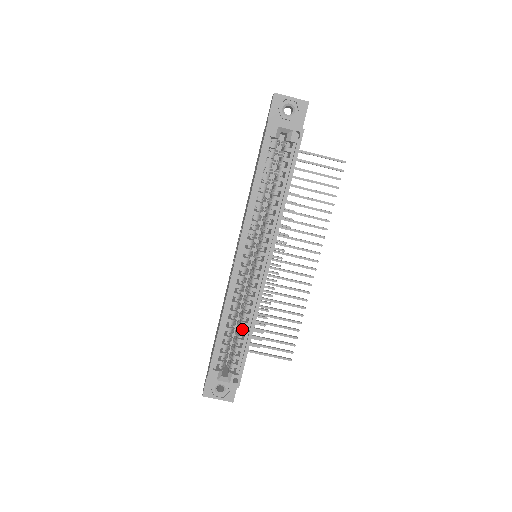
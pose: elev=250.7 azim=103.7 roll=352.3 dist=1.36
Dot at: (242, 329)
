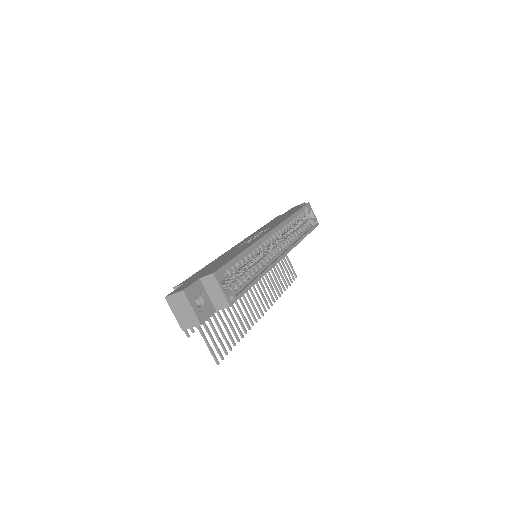
Dot at: (249, 273)
